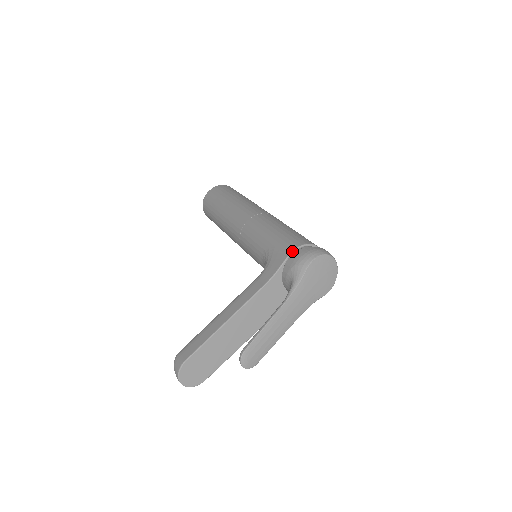
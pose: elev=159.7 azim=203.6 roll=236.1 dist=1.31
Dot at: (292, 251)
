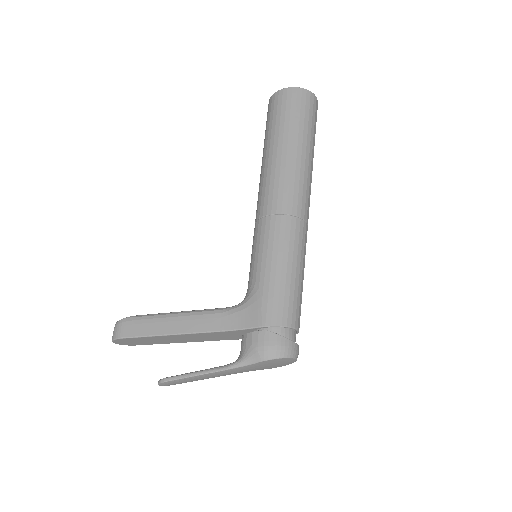
Dot at: (267, 326)
